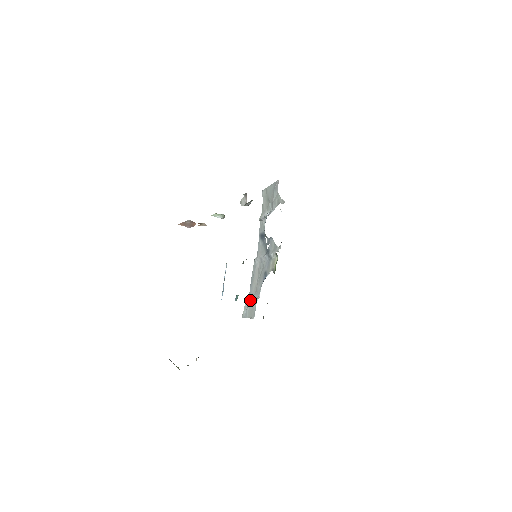
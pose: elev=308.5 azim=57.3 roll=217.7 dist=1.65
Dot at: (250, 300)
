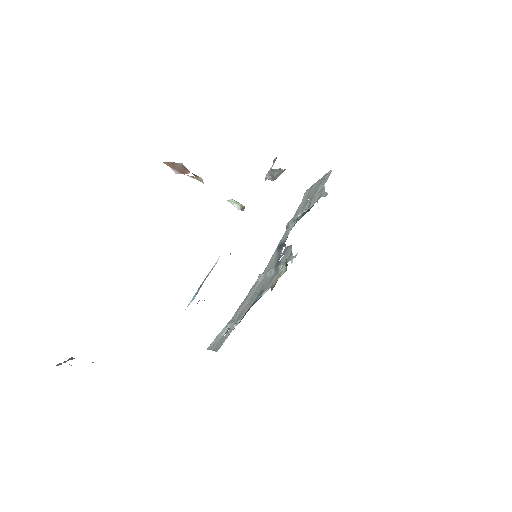
Dot at: (227, 327)
